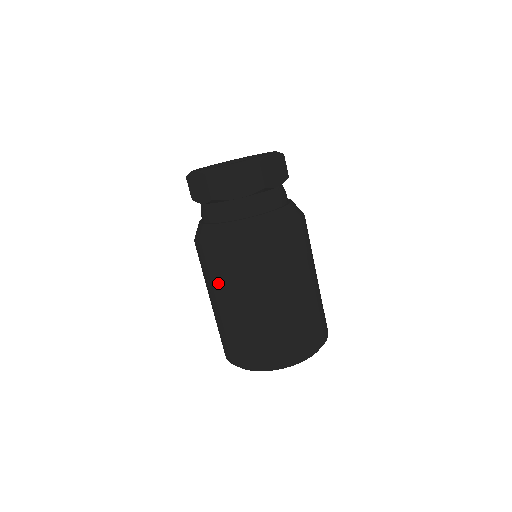
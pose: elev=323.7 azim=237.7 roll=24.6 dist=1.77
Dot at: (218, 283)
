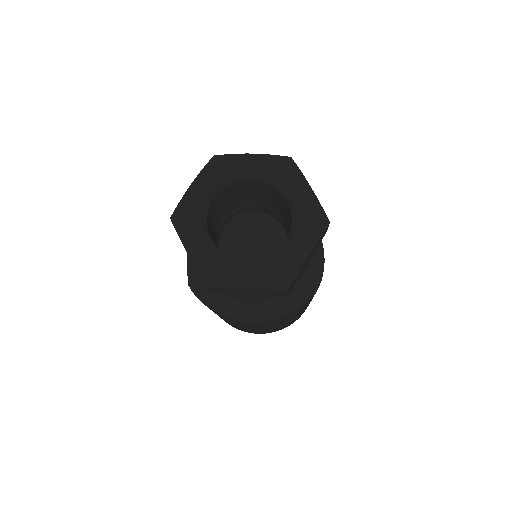
Dot at: (275, 324)
